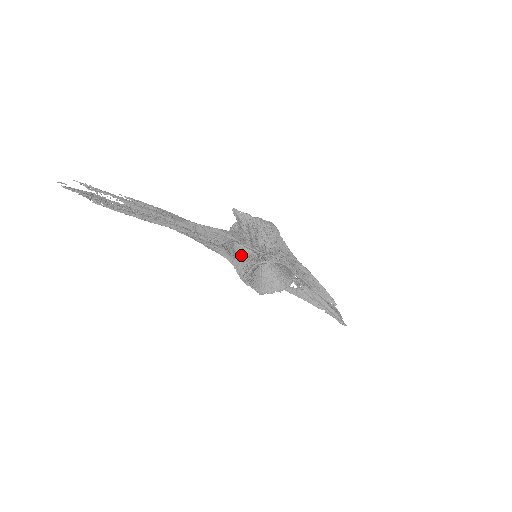
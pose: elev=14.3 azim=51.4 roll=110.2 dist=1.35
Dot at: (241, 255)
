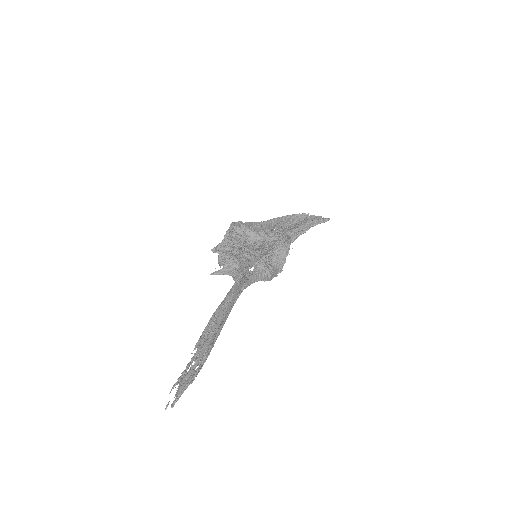
Dot at: occluded
